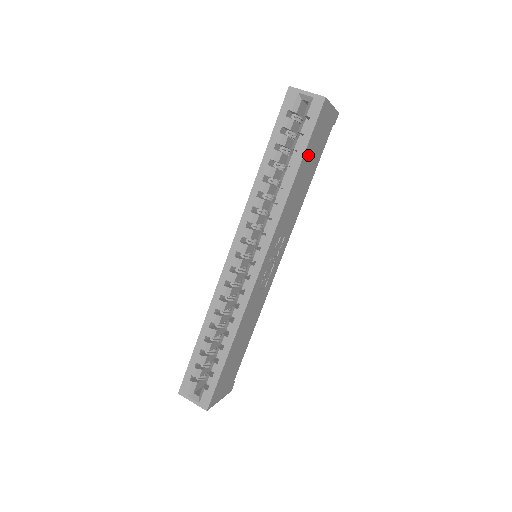
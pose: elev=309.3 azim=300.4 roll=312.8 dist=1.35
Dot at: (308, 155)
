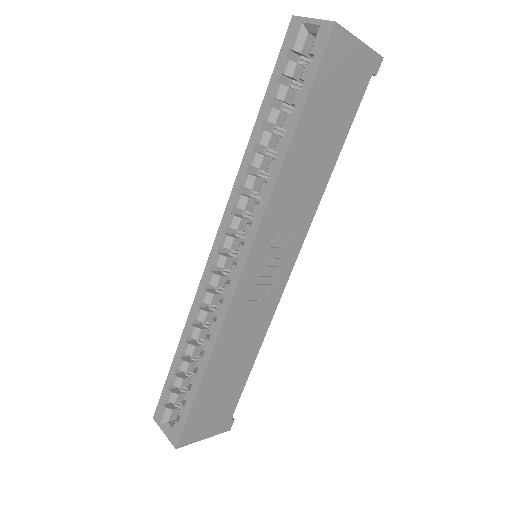
Dot at: (315, 113)
